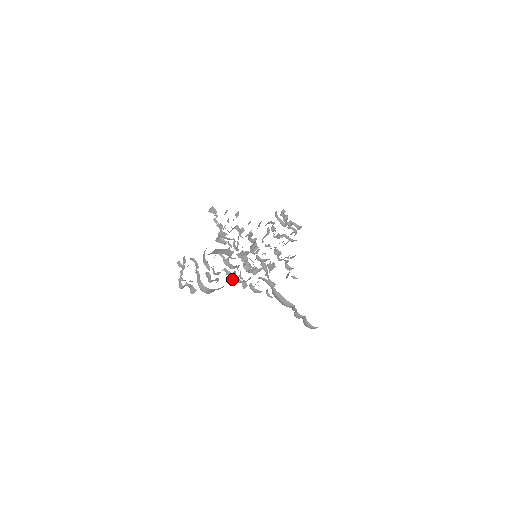
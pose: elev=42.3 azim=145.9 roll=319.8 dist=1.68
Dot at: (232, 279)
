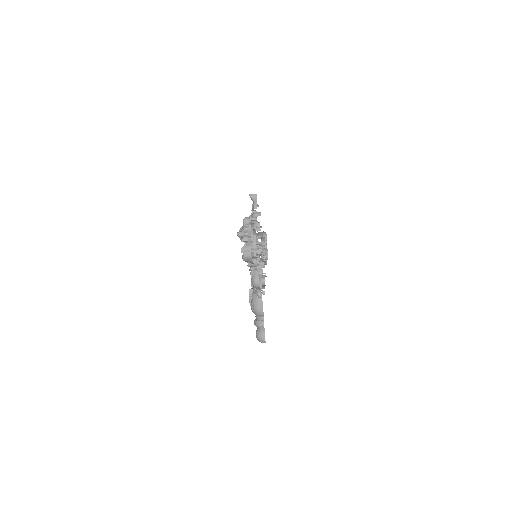
Dot at: (253, 262)
